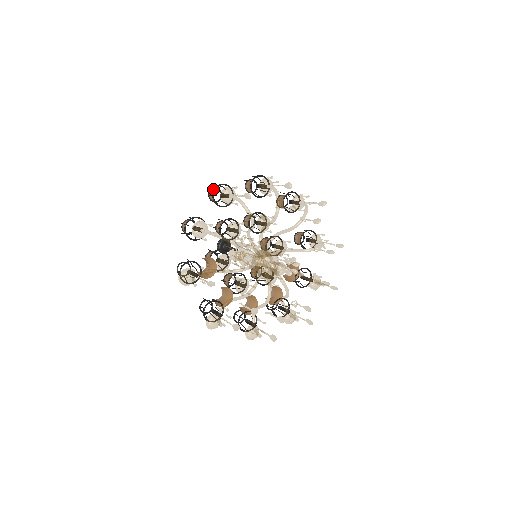
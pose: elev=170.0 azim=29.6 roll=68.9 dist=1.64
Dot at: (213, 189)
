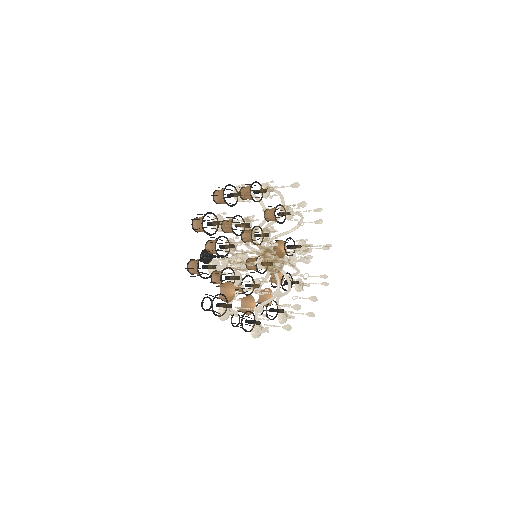
Dot at: (196, 222)
